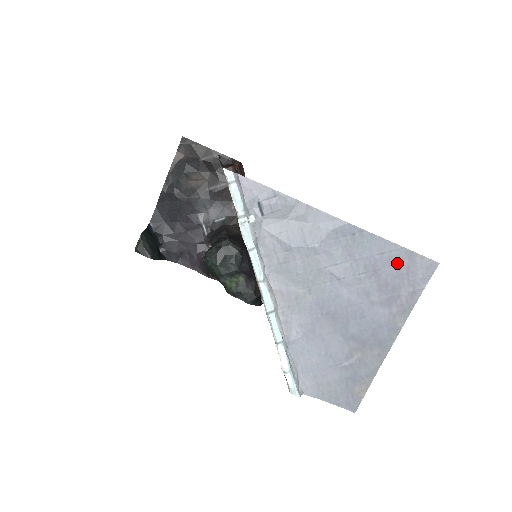
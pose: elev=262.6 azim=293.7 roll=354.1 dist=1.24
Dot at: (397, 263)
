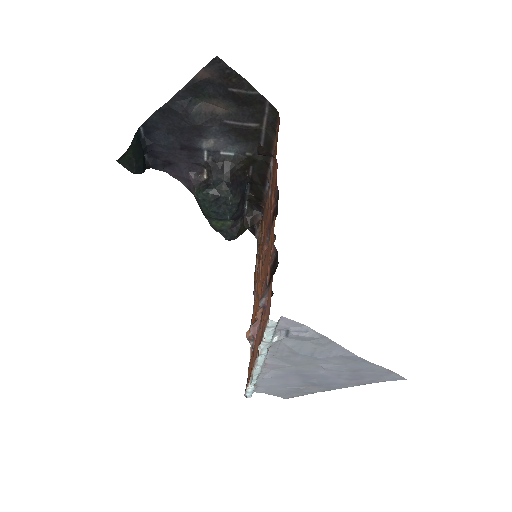
Dot at: (376, 372)
